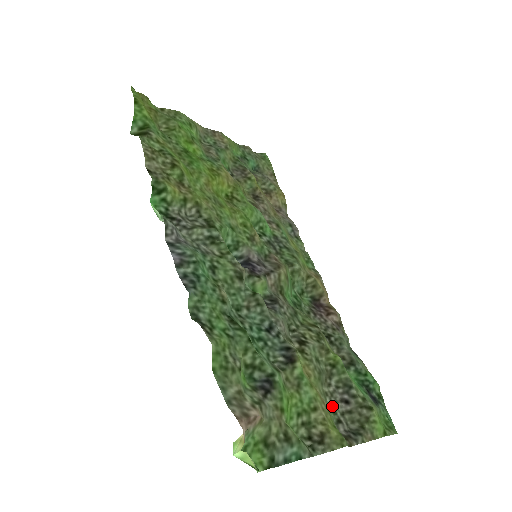
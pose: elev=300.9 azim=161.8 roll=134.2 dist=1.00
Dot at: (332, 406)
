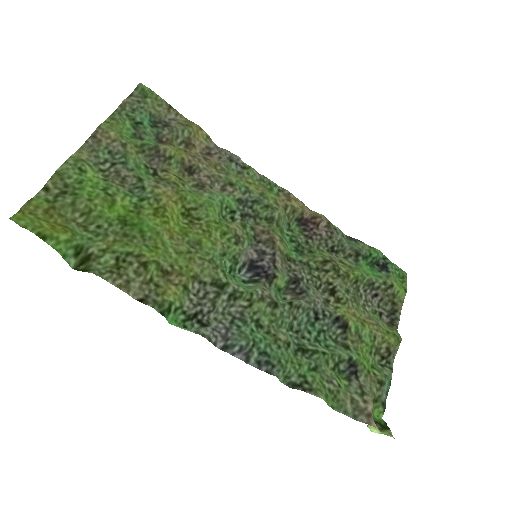
Dot at: (371, 309)
